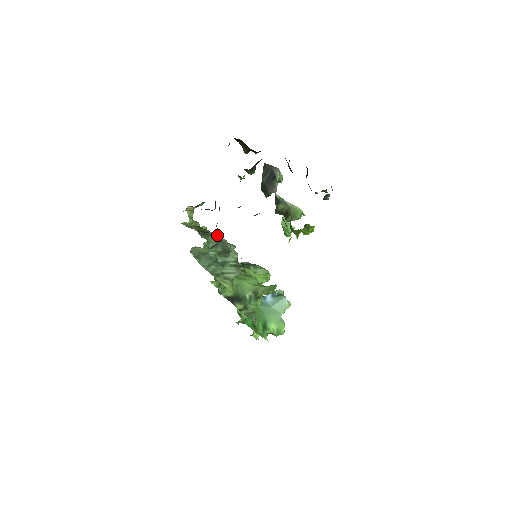
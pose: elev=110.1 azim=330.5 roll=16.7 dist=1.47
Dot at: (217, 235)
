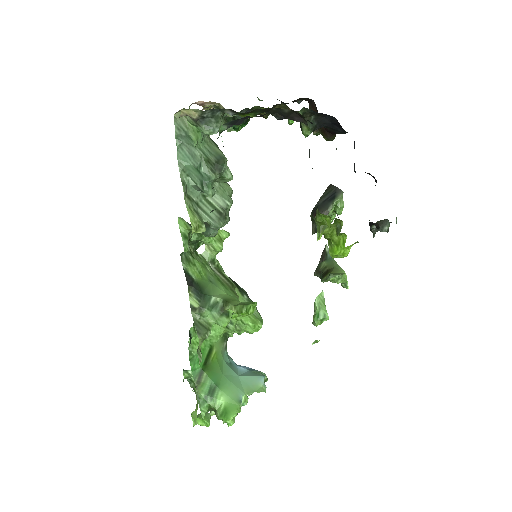
Dot at: occluded
